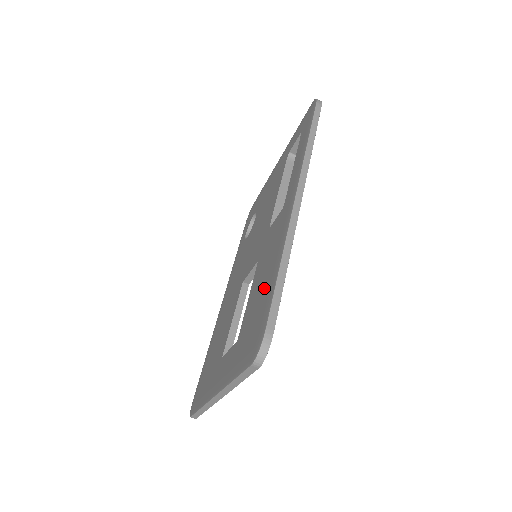
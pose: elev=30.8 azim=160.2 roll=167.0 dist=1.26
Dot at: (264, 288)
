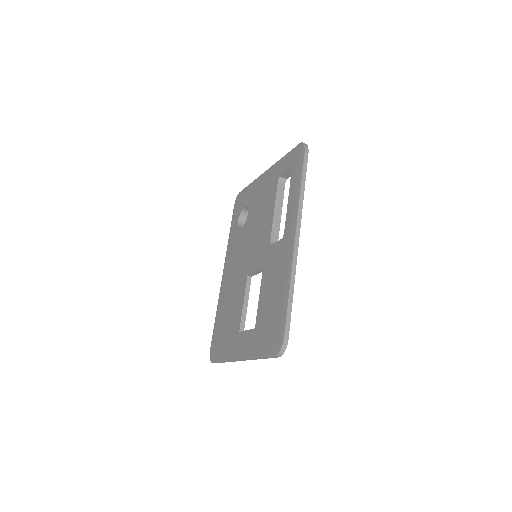
Dot at: (276, 302)
